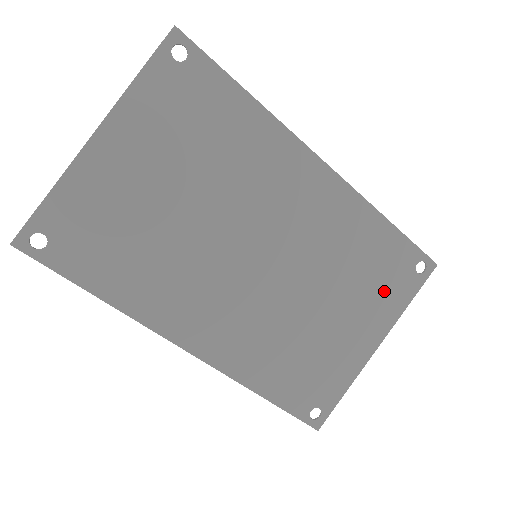
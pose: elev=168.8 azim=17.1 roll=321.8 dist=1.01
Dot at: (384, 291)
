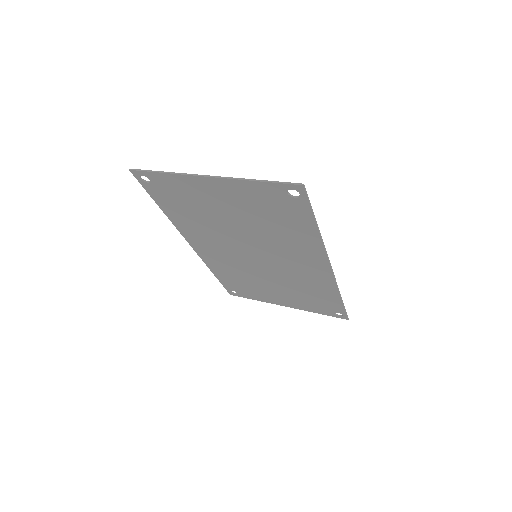
Dot at: (310, 304)
